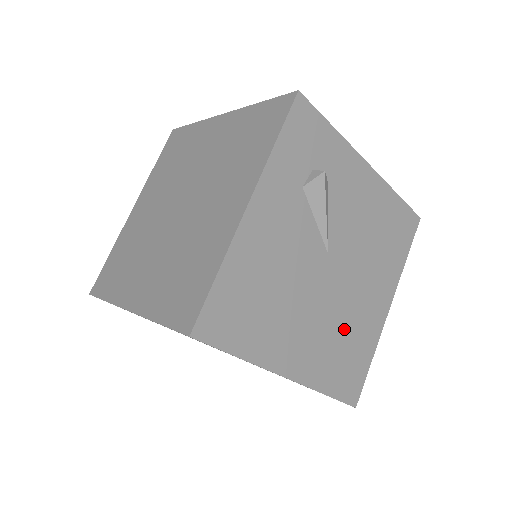
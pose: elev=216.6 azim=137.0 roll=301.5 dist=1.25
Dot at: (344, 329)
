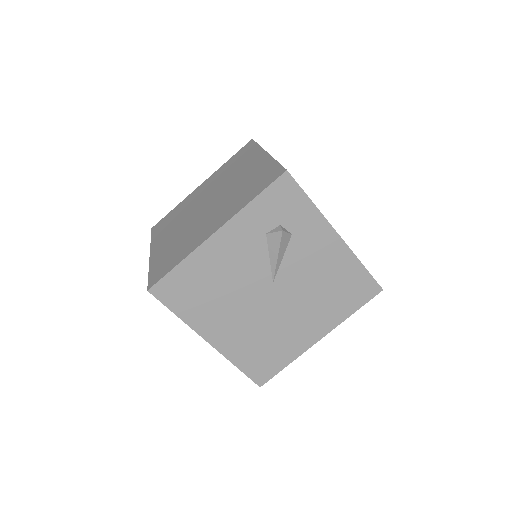
Dot at: (269, 335)
